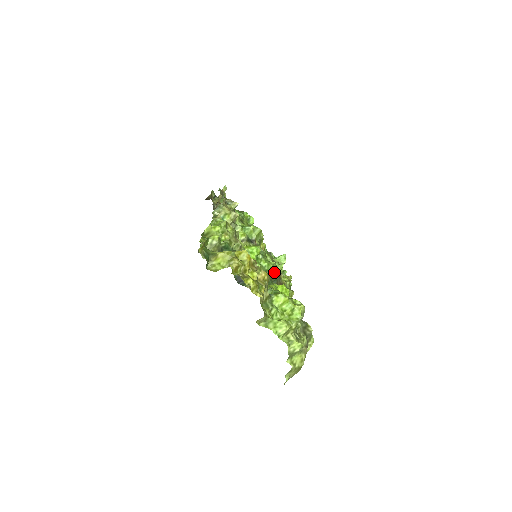
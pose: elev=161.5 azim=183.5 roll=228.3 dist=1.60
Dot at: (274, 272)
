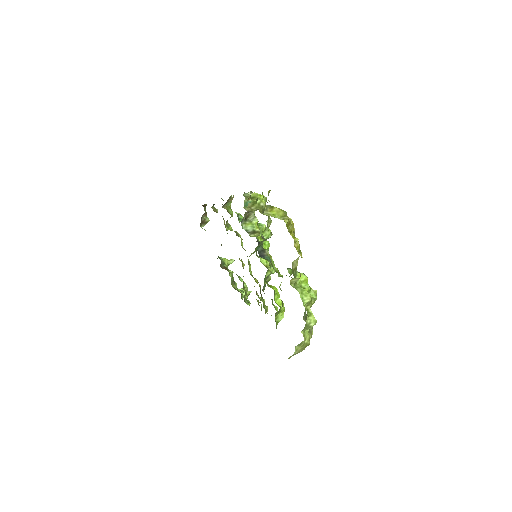
Dot at: occluded
